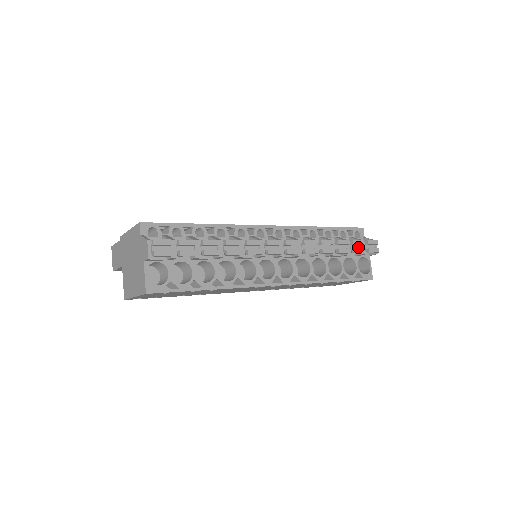
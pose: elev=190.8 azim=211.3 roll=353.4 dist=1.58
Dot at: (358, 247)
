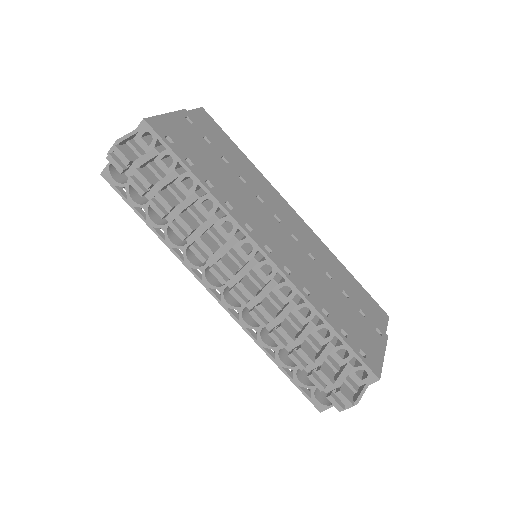
Dot at: occluded
